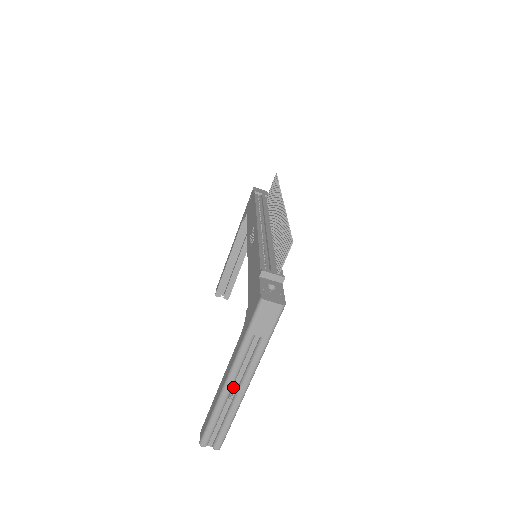
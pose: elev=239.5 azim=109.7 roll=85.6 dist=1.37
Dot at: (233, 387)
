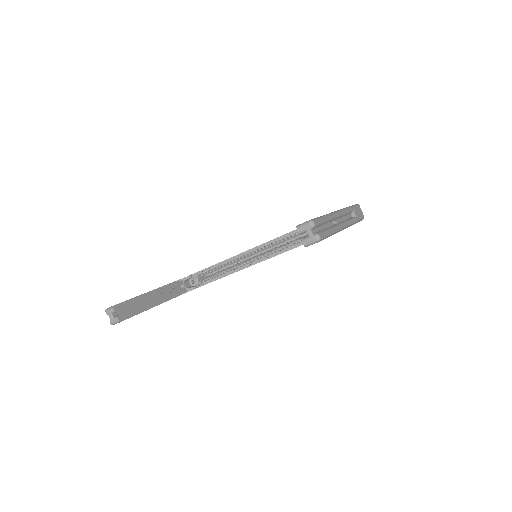
Dot at: (336, 220)
